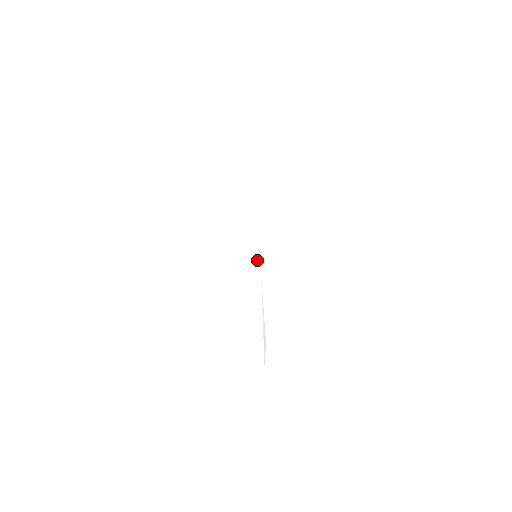
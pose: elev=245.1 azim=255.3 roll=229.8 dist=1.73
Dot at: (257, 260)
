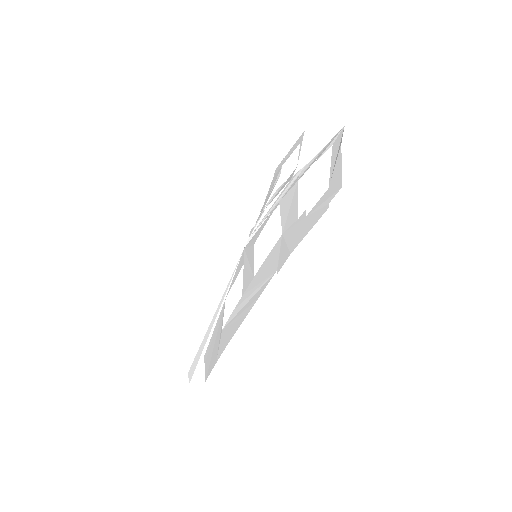
Dot at: (256, 230)
